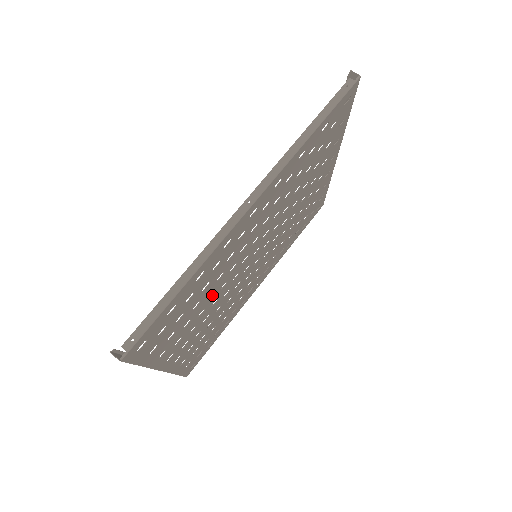
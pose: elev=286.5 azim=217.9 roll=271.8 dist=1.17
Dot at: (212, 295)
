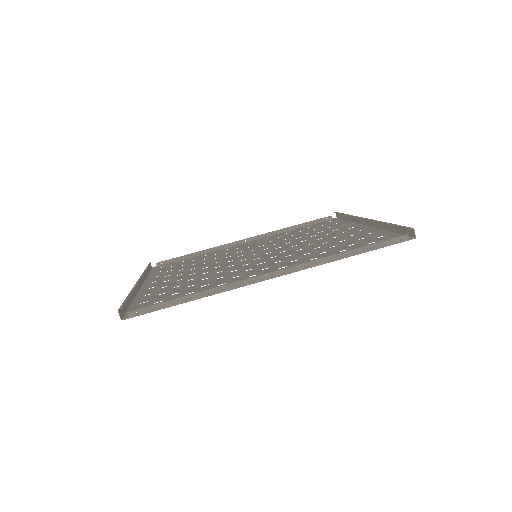
Dot at: (206, 277)
